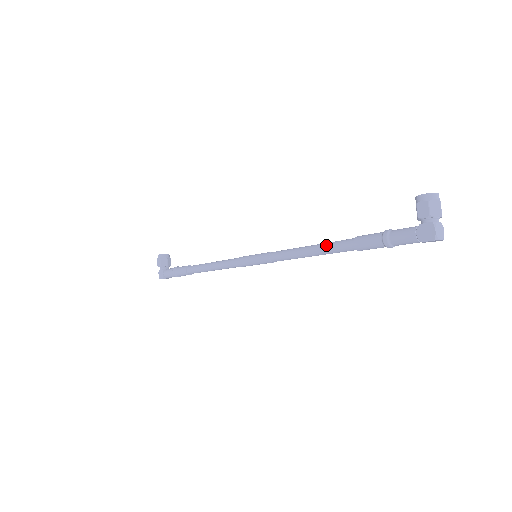
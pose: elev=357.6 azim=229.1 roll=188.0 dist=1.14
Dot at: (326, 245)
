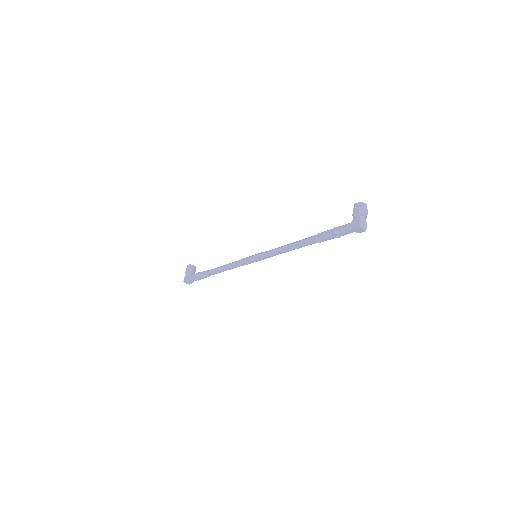
Dot at: (300, 240)
